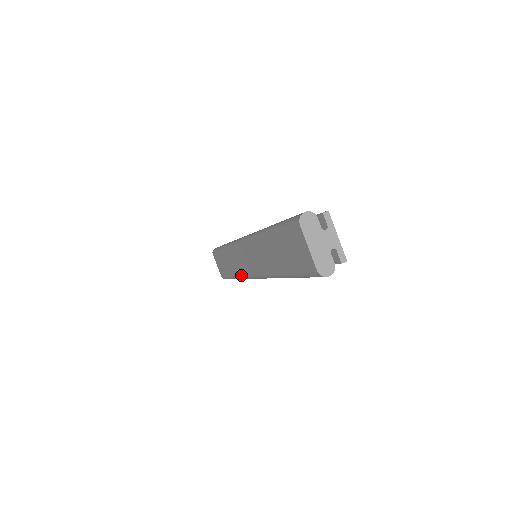
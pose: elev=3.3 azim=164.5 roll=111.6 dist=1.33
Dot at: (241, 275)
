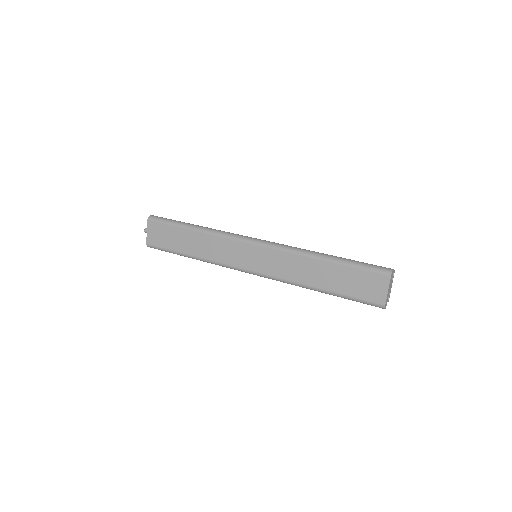
Dot at: (218, 262)
